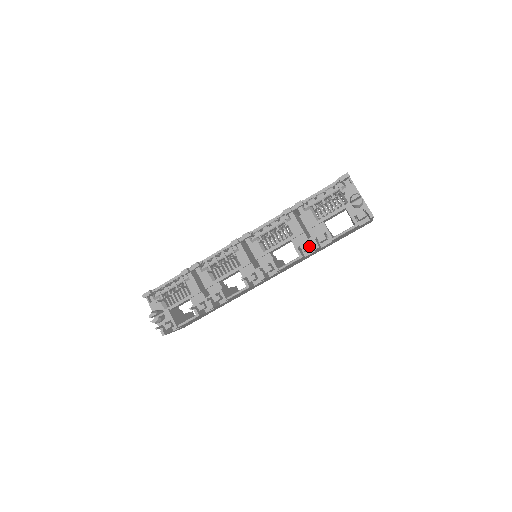
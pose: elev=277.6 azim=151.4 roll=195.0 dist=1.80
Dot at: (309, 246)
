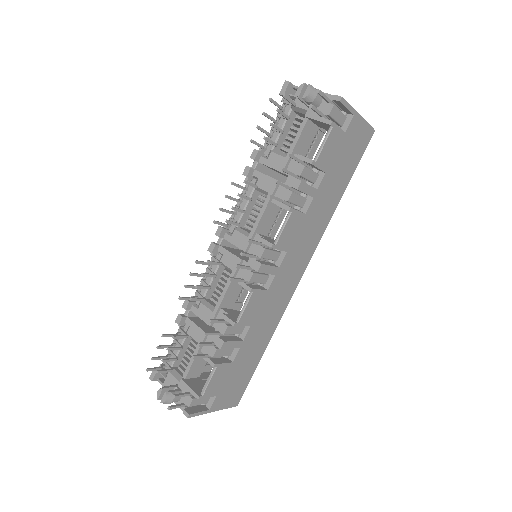
Dot at: (296, 194)
